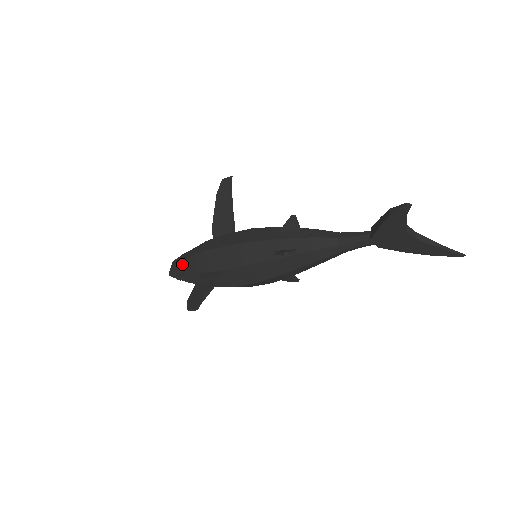
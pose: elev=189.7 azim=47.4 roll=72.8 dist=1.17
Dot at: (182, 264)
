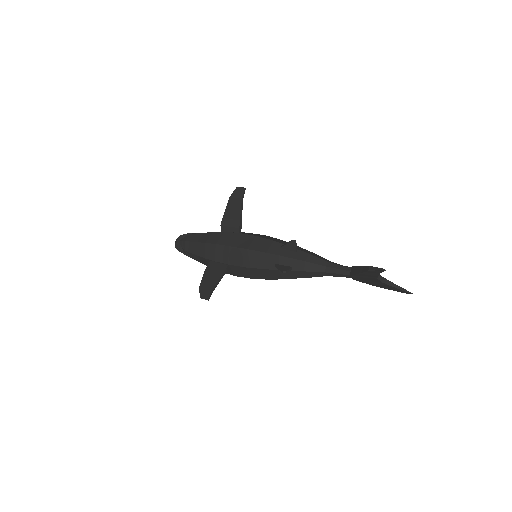
Dot at: (190, 245)
